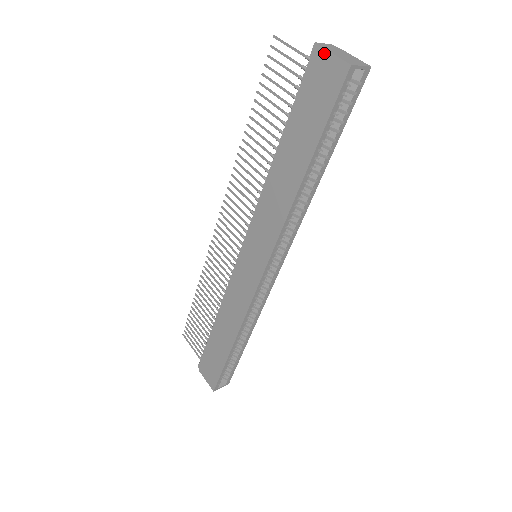
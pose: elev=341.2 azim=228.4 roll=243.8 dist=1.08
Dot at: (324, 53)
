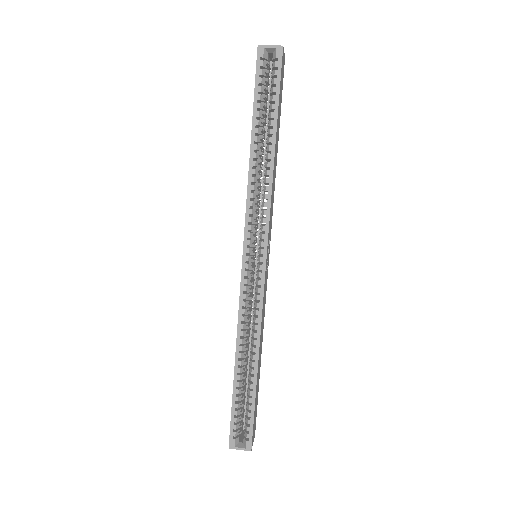
Dot at: occluded
